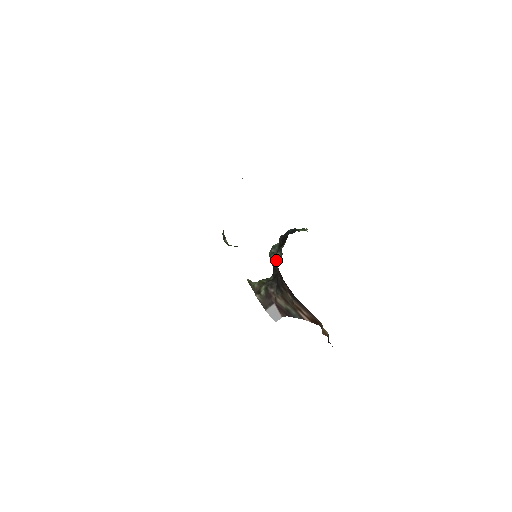
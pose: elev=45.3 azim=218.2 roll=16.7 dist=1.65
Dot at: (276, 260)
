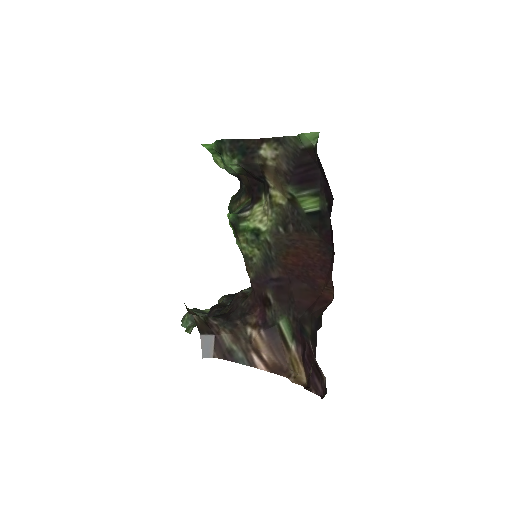
Dot at: (238, 296)
